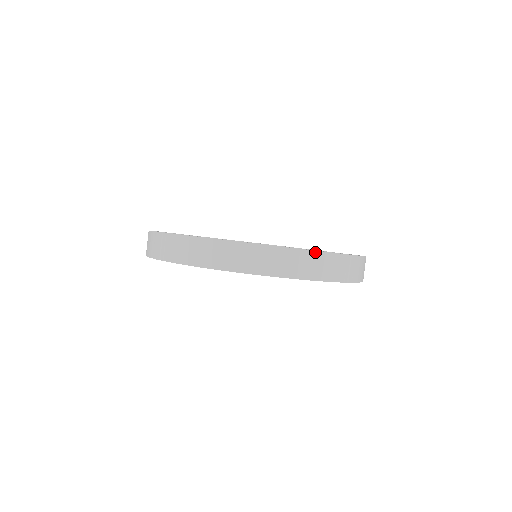
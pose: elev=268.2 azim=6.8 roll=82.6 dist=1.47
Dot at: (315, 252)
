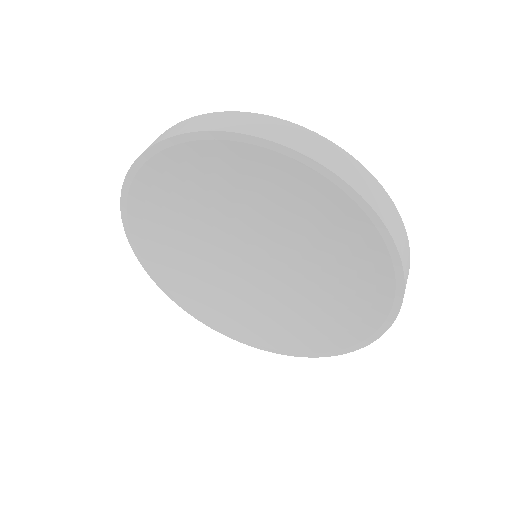
Dot at: (409, 266)
